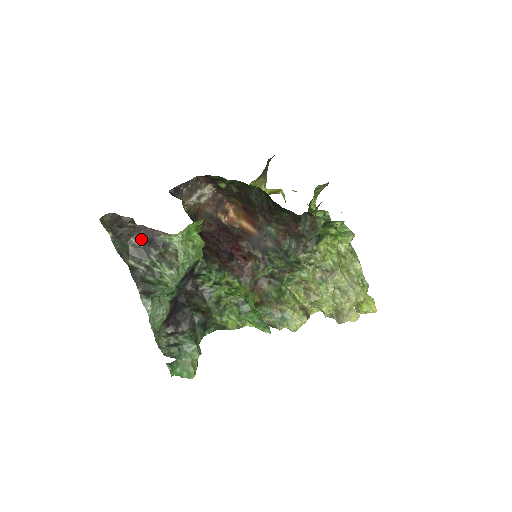
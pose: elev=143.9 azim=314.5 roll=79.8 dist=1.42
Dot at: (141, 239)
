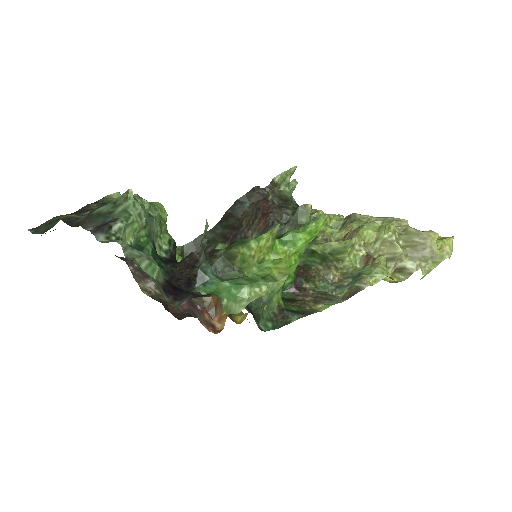
Dot at: occluded
